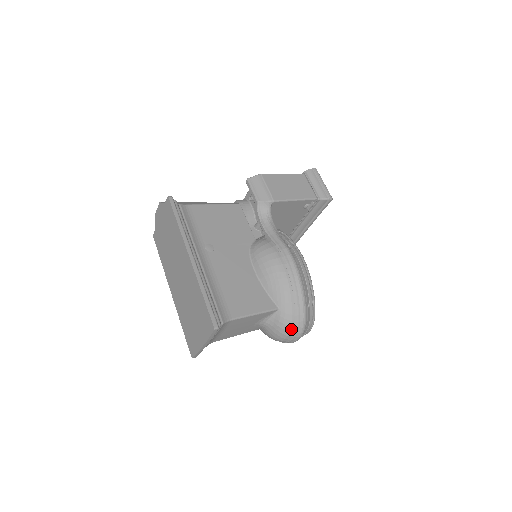
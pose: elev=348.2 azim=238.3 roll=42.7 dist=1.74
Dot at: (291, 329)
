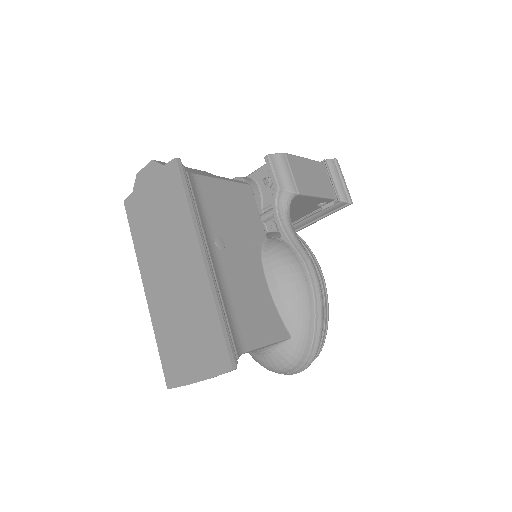
Dot at: (298, 363)
